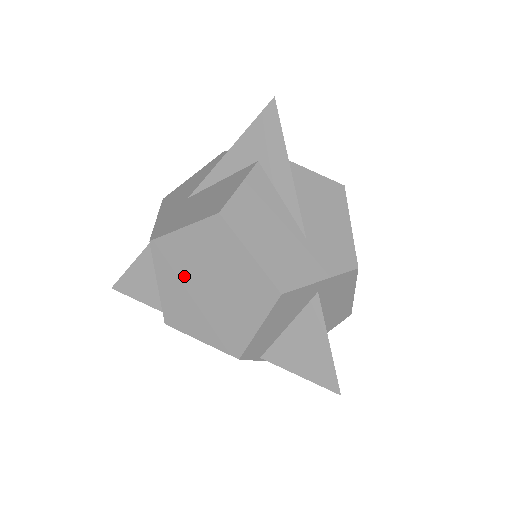
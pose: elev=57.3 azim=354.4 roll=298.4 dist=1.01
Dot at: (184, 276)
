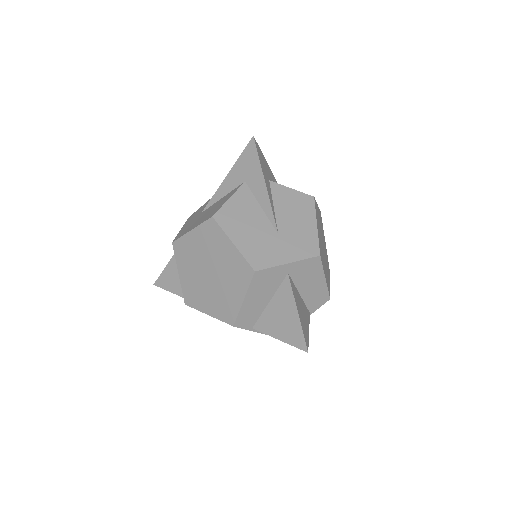
Dot at: (194, 266)
